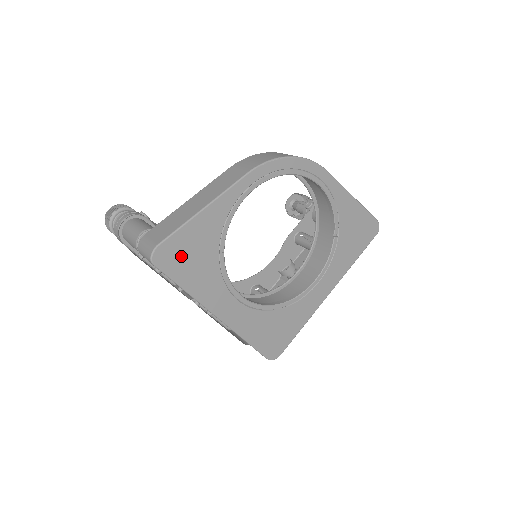
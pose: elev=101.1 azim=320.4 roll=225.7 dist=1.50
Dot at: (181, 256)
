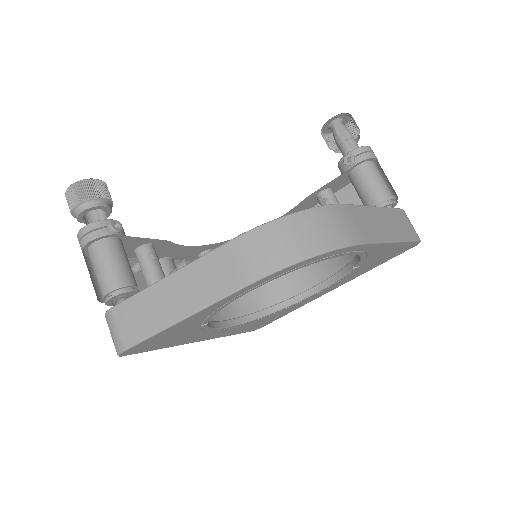
Dot at: (154, 343)
